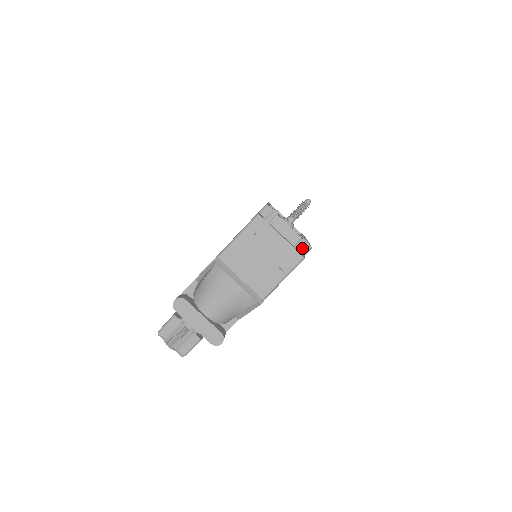
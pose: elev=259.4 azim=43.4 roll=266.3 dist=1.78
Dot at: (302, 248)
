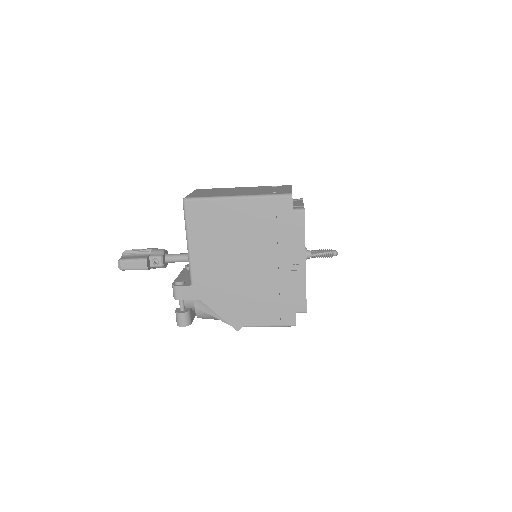
Dot at: occluded
